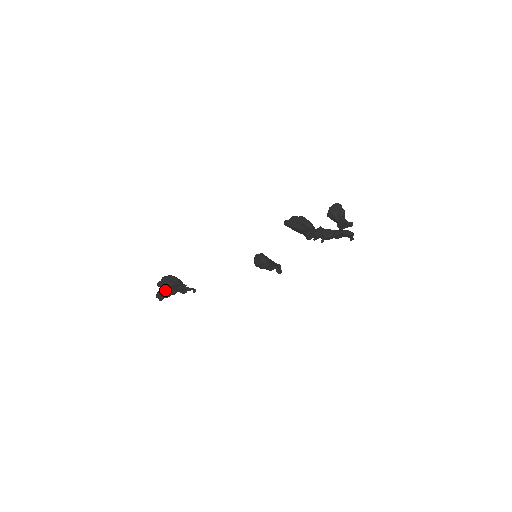
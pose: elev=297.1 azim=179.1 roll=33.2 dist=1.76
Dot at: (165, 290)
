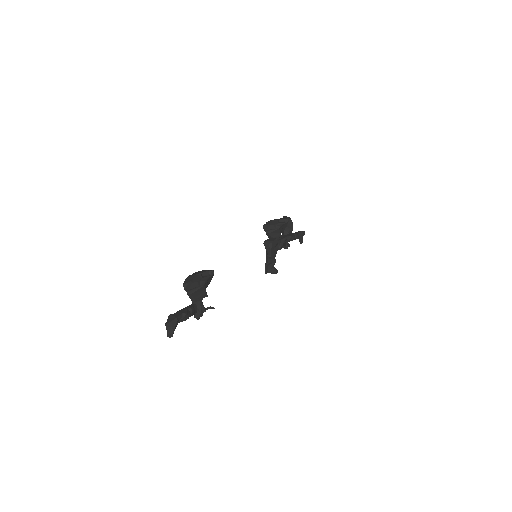
Dot at: (181, 310)
